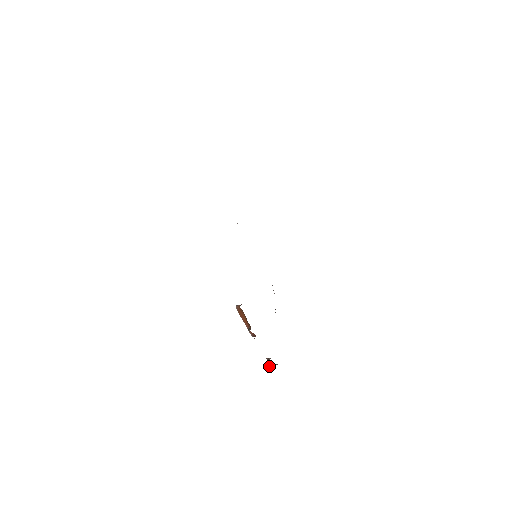
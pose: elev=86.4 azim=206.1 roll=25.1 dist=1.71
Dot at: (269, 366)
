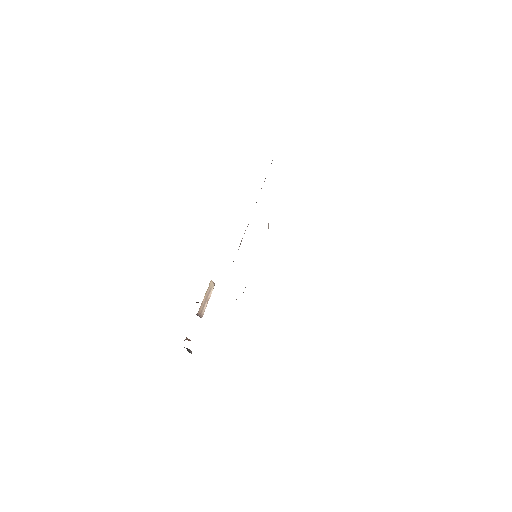
Dot at: occluded
